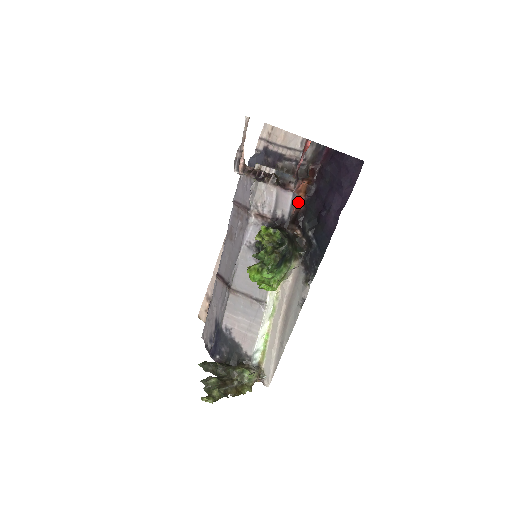
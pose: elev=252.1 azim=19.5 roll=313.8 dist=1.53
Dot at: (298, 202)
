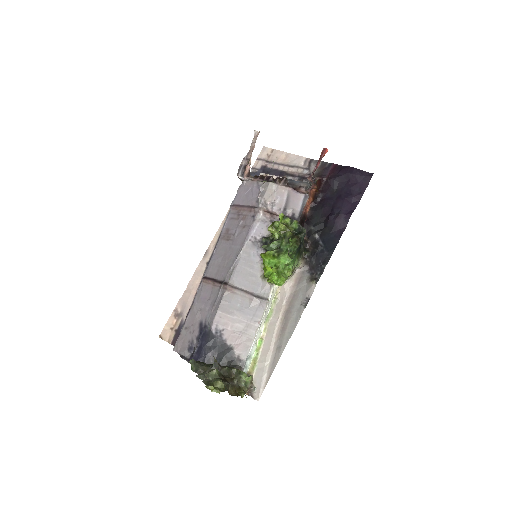
Dot at: (307, 205)
